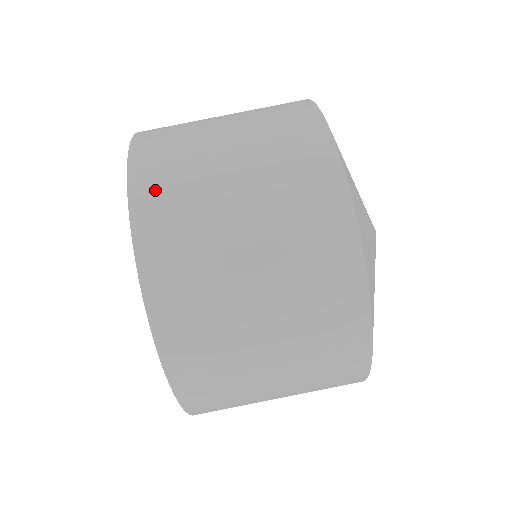
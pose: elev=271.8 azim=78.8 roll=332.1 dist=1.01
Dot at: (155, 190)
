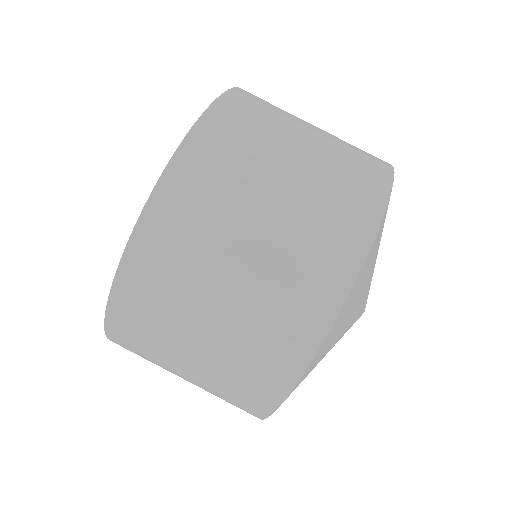
Dot at: (253, 98)
